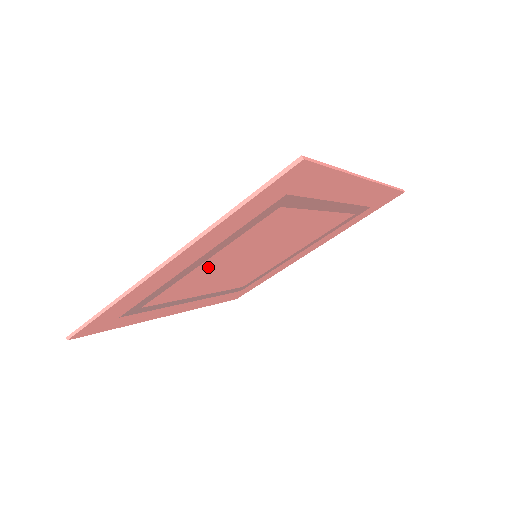
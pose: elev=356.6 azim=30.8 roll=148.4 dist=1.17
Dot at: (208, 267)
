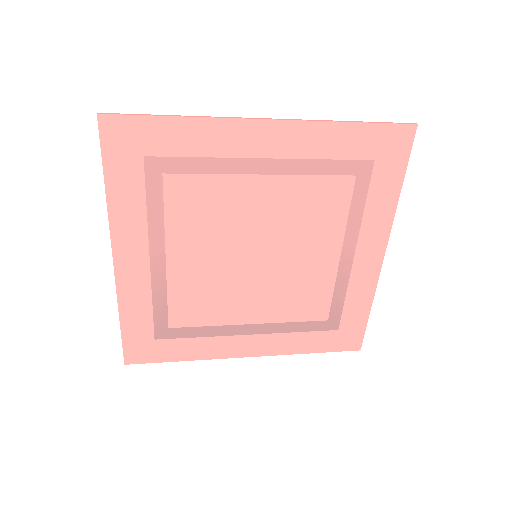
Dot at: (187, 268)
